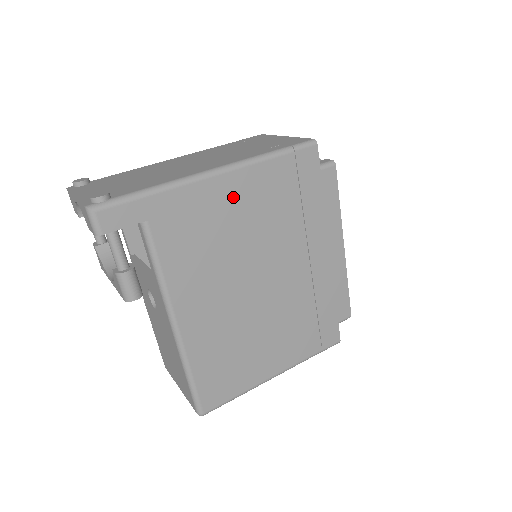
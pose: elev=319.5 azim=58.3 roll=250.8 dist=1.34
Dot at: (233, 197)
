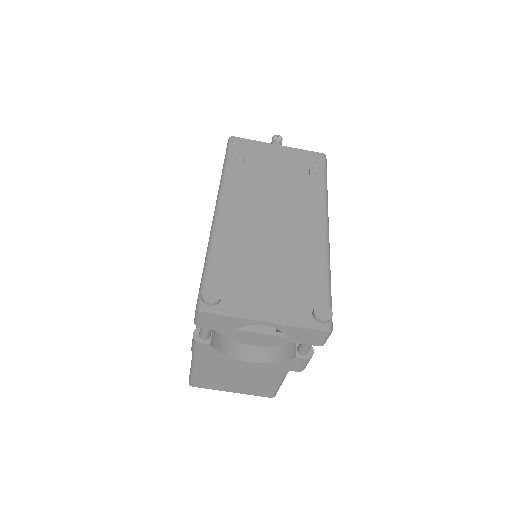
Dot at: occluded
